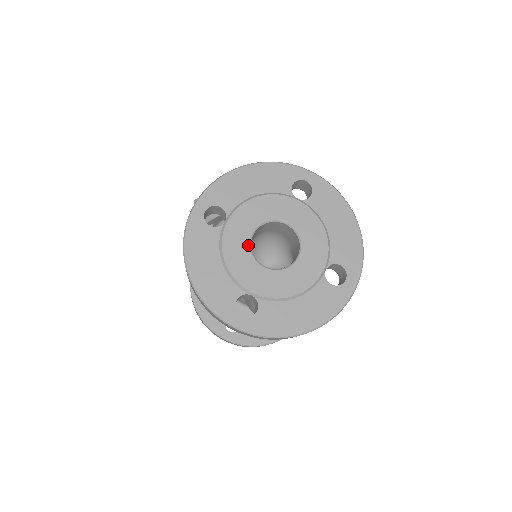
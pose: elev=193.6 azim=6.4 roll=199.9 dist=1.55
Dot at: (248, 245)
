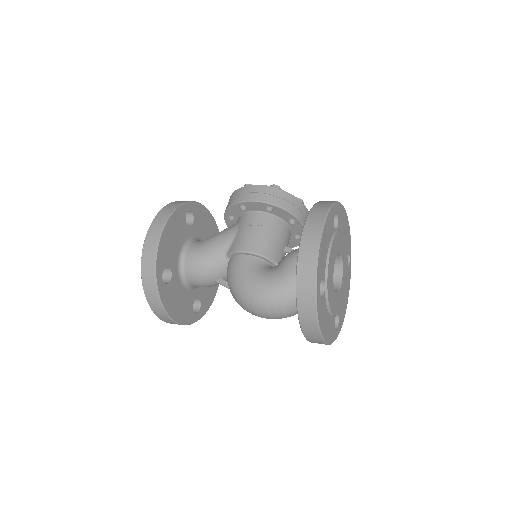
Dot at: occluded
